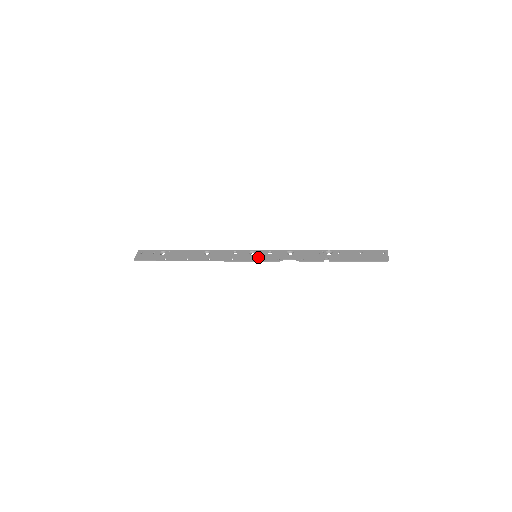
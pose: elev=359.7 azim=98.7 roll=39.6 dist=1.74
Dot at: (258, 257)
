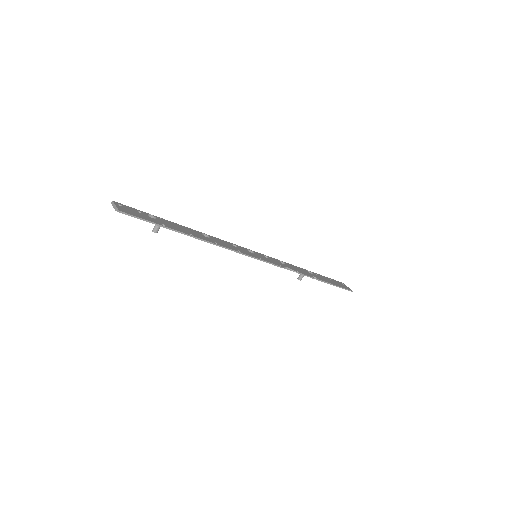
Dot at: (261, 257)
